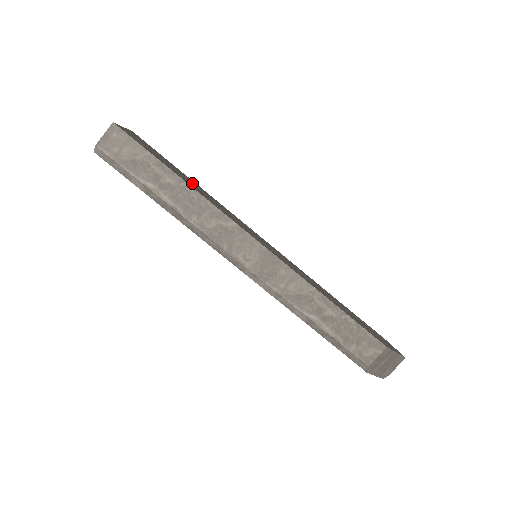
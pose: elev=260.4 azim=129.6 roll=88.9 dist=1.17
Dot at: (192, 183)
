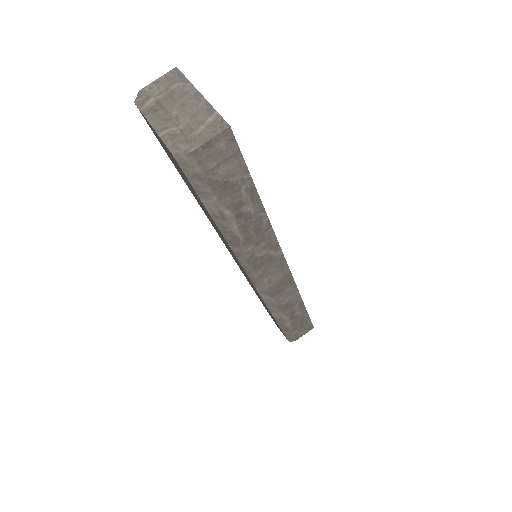
Dot at: occluded
